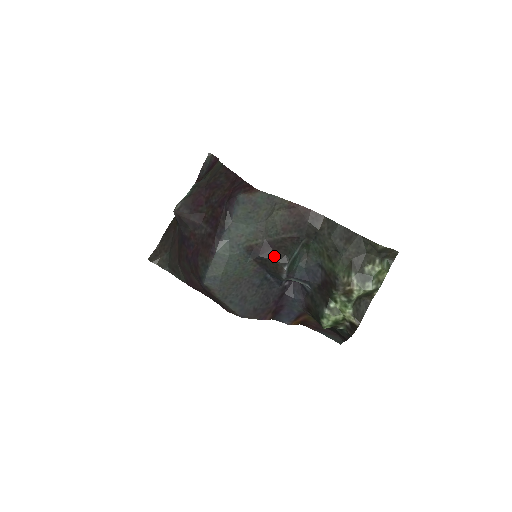
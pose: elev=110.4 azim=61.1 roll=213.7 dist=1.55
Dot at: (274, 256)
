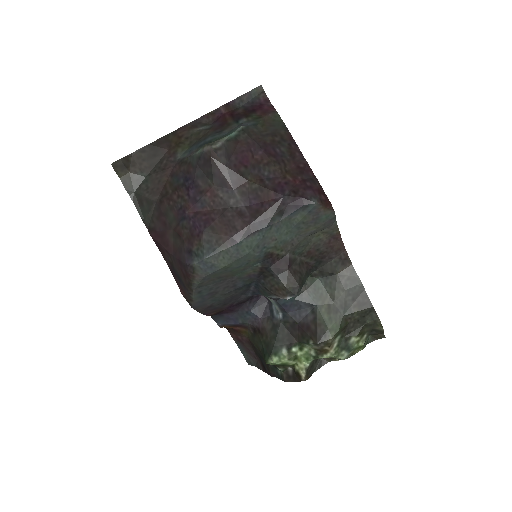
Dot at: (287, 279)
